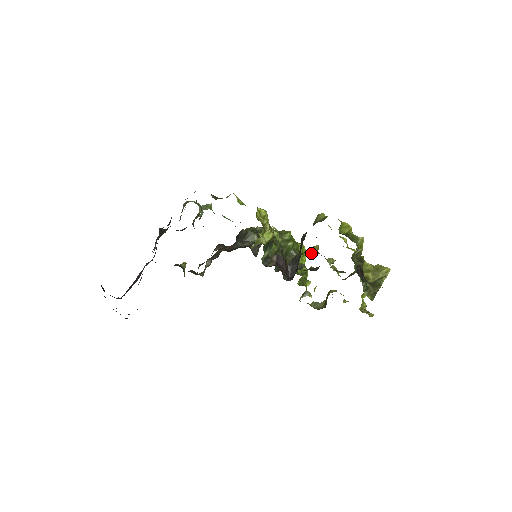
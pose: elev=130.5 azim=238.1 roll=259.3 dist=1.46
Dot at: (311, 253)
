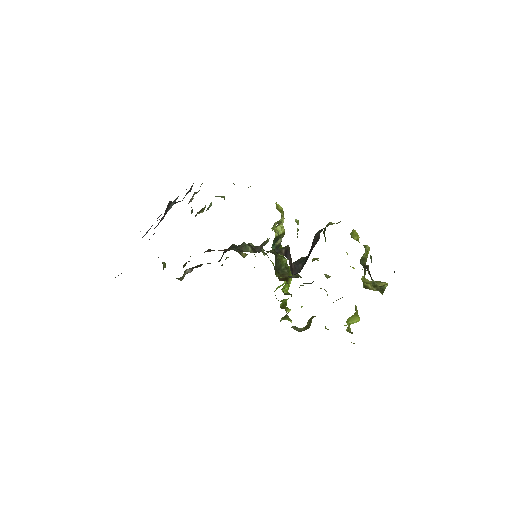
Dot at: (313, 260)
